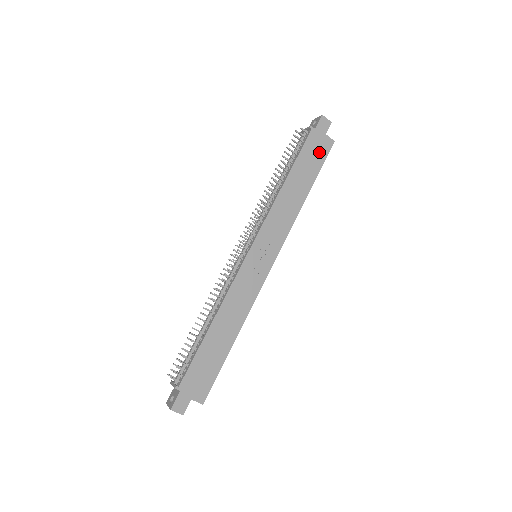
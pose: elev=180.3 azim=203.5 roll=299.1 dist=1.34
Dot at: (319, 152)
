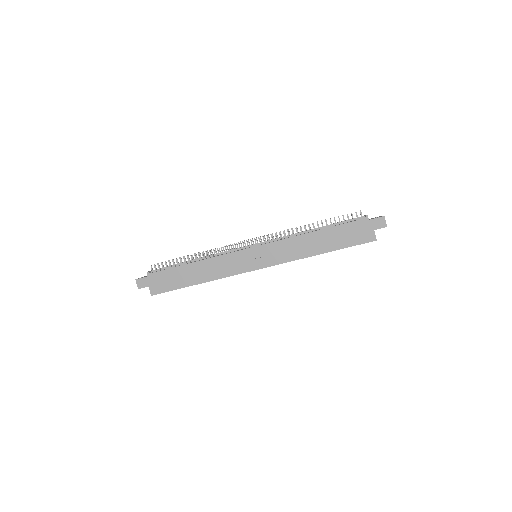
Dot at: (357, 236)
